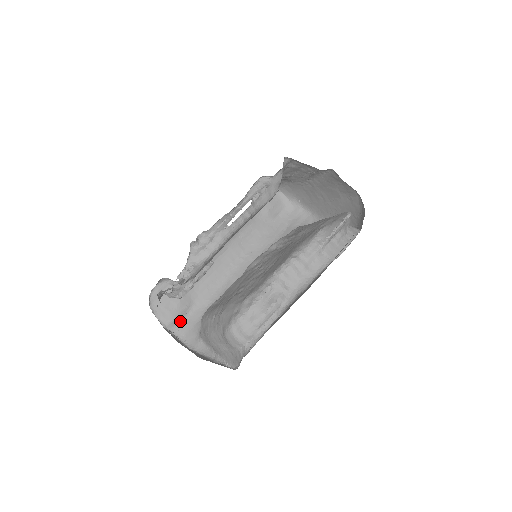
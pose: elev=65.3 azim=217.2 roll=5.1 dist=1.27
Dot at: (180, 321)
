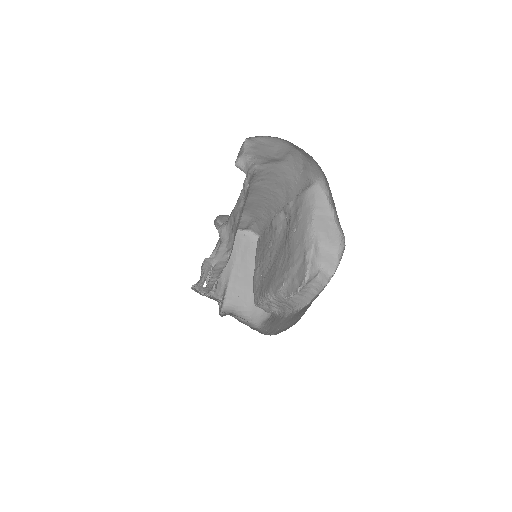
Dot at: (251, 225)
